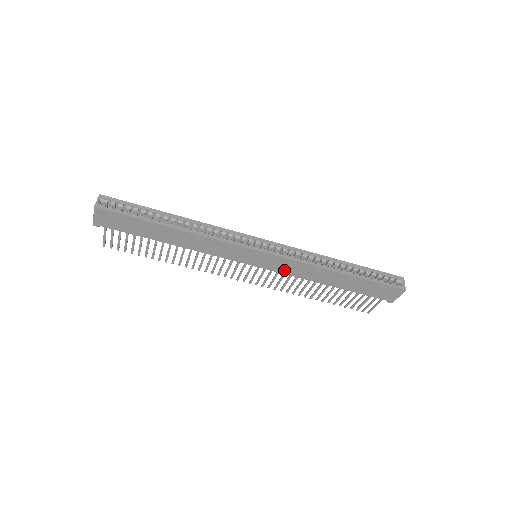
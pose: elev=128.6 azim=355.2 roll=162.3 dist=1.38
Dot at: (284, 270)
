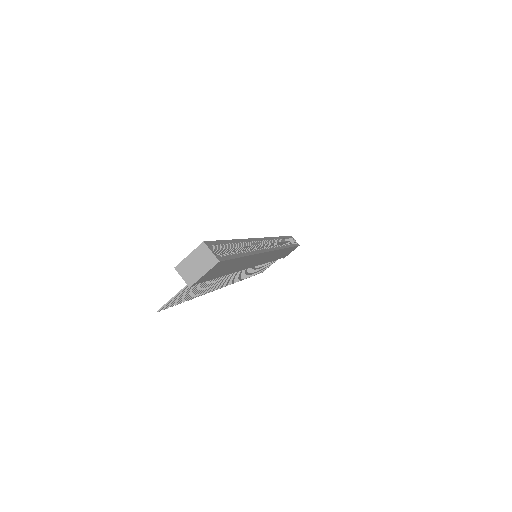
Dot at: (267, 260)
